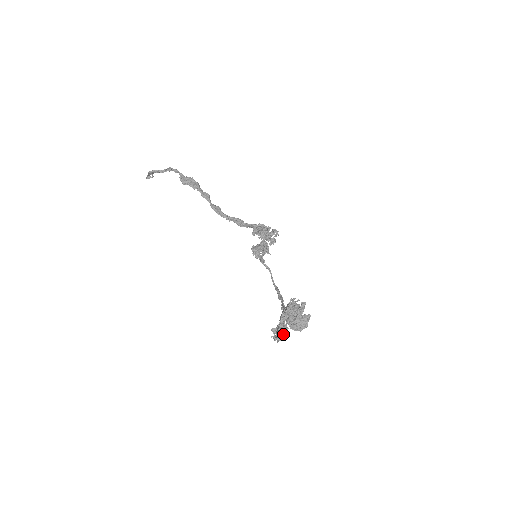
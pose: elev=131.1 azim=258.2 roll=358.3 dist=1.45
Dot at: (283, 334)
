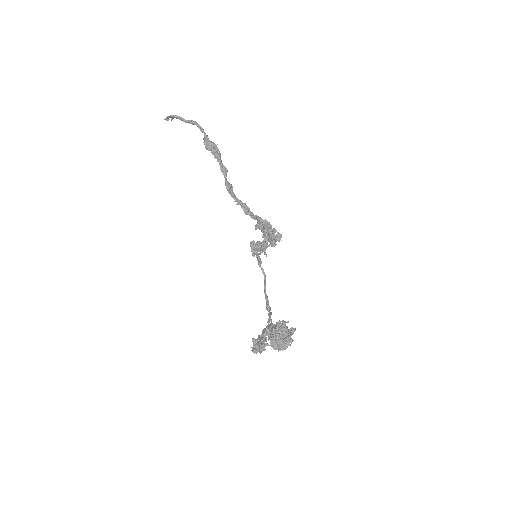
Dot at: (262, 348)
